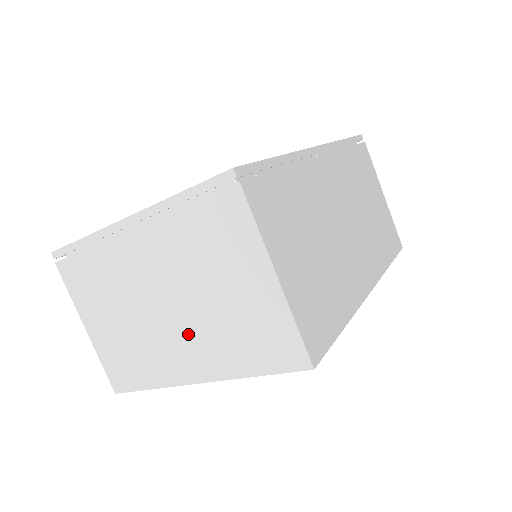
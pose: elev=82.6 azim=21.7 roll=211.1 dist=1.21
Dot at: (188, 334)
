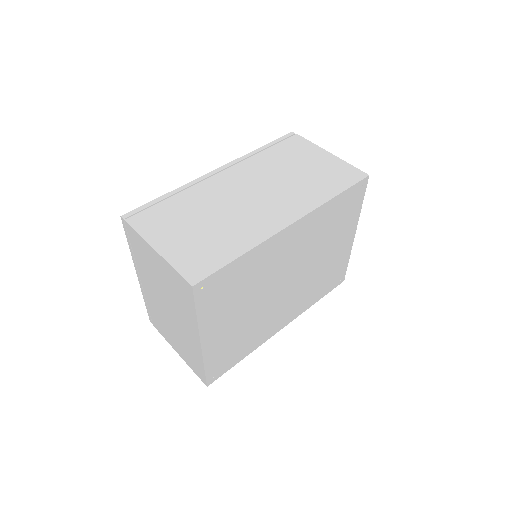
Dot at: (179, 316)
